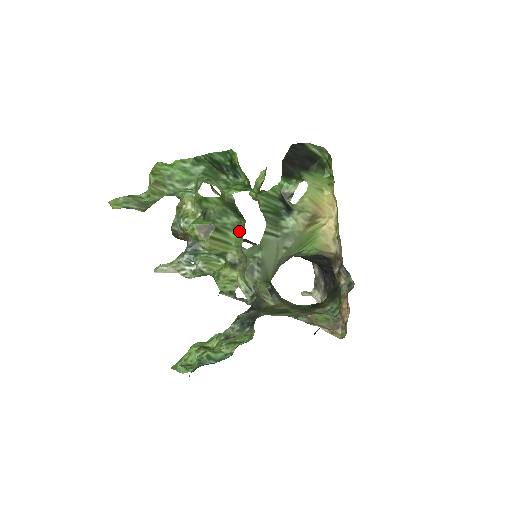
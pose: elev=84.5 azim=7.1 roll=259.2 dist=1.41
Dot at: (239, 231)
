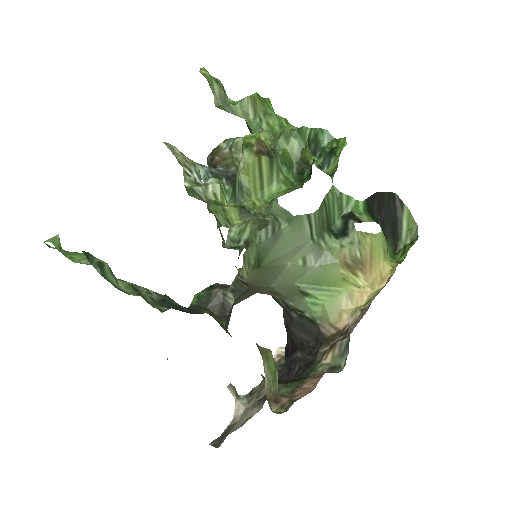
Dot at: (286, 190)
